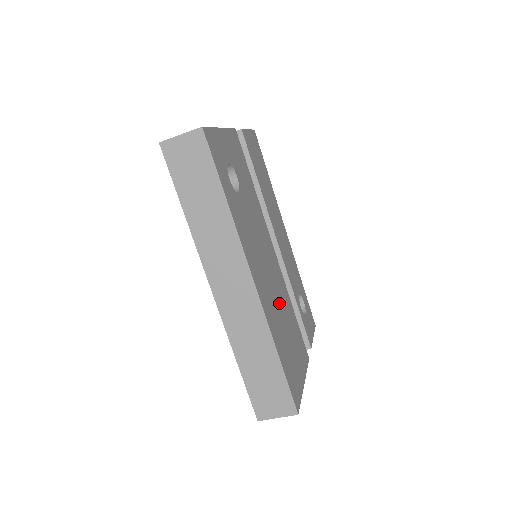
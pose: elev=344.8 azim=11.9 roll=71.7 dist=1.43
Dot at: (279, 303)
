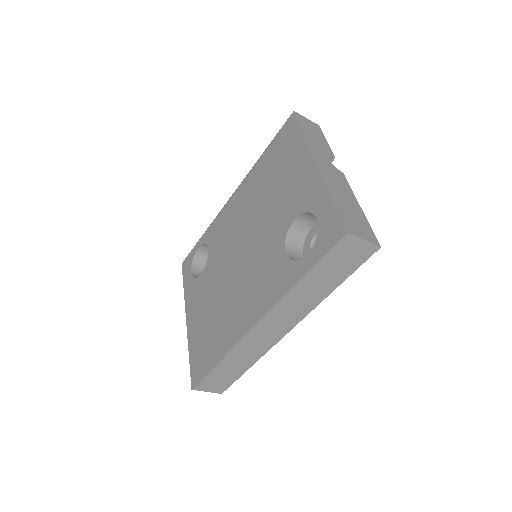
Dot at: occluded
